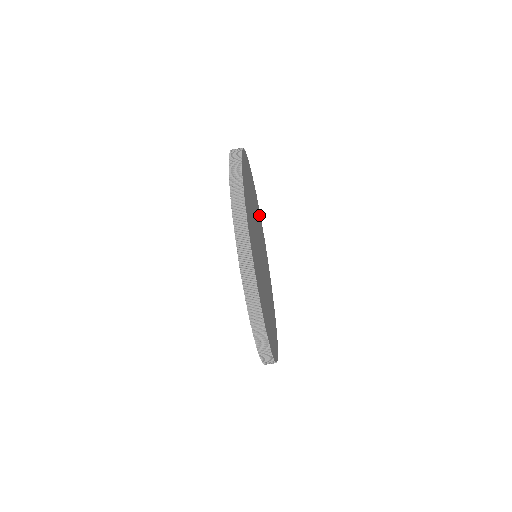
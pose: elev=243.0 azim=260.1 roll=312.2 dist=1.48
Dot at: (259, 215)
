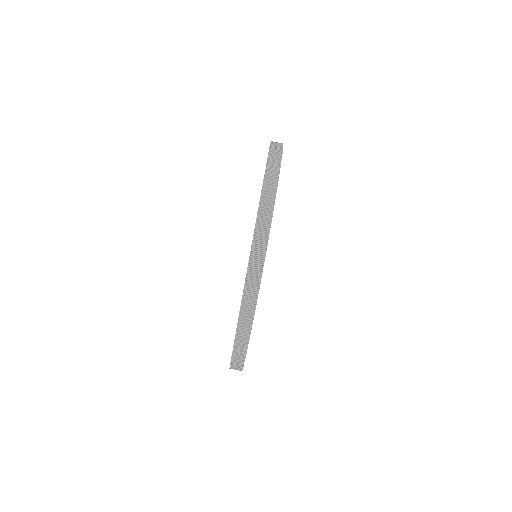
Dot at: occluded
